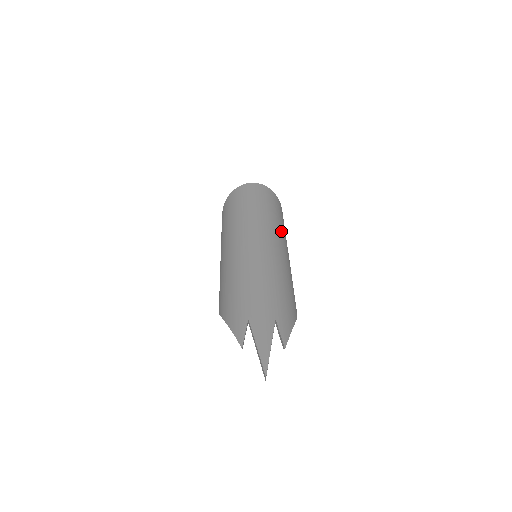
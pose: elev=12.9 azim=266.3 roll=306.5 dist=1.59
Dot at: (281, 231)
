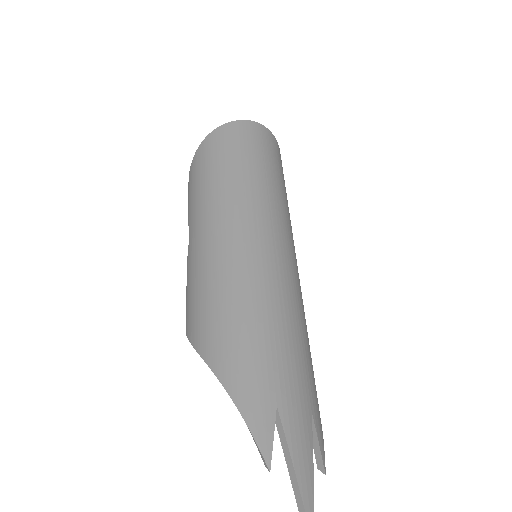
Dot at: occluded
